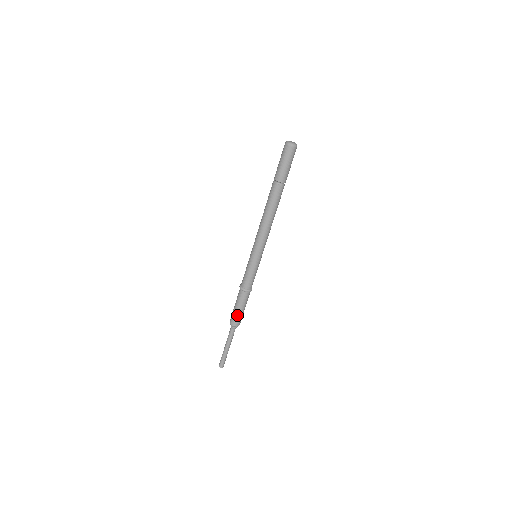
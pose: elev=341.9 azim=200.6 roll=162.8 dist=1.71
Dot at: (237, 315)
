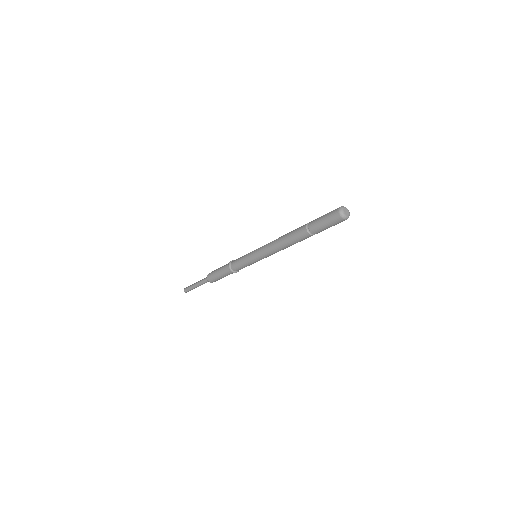
Dot at: (216, 279)
